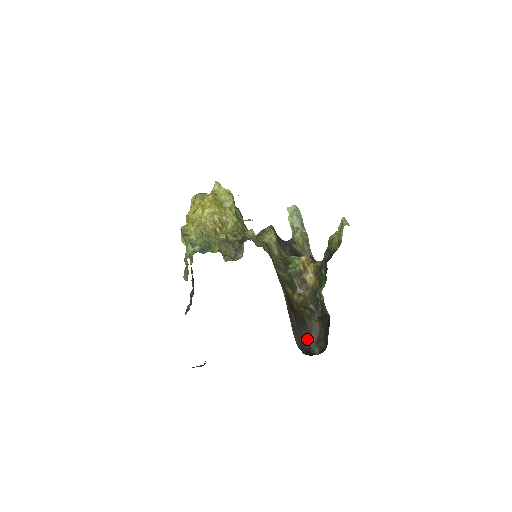
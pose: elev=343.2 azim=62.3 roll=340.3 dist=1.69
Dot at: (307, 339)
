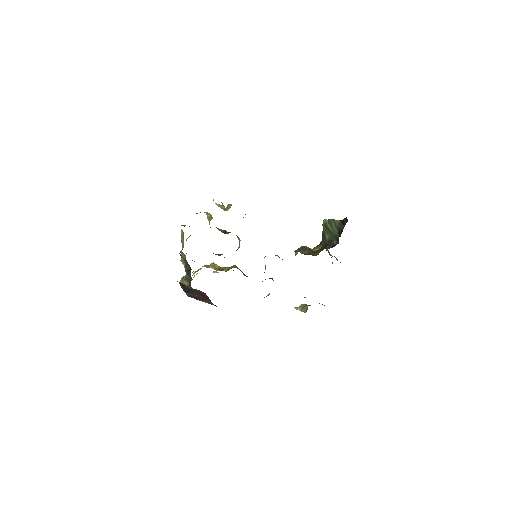
Dot at: occluded
